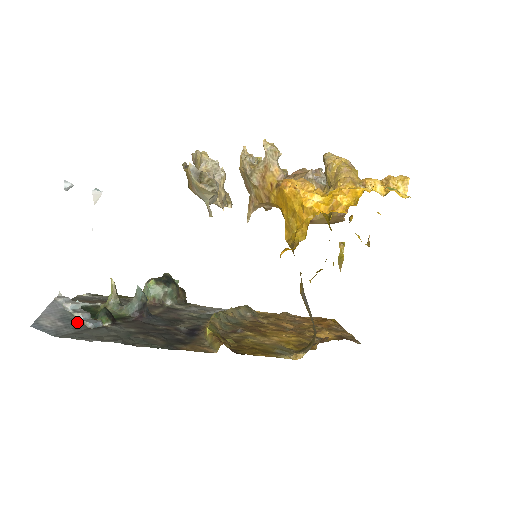
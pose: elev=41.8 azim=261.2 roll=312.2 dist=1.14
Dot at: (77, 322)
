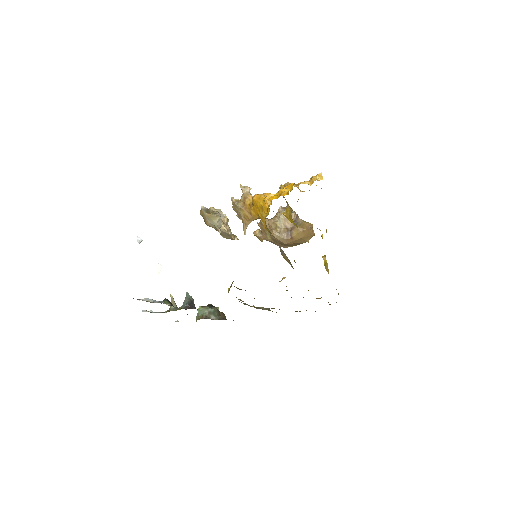
Dot at: (150, 302)
